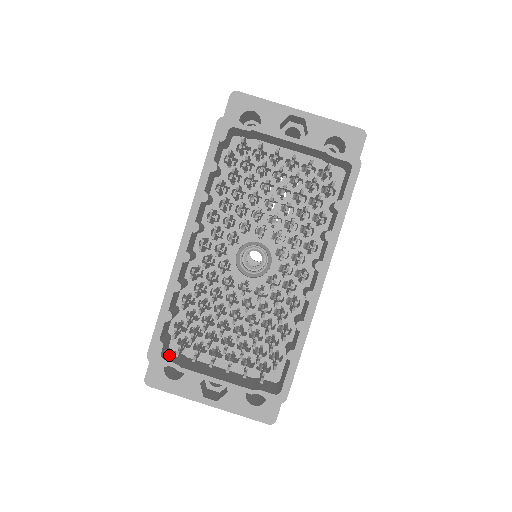
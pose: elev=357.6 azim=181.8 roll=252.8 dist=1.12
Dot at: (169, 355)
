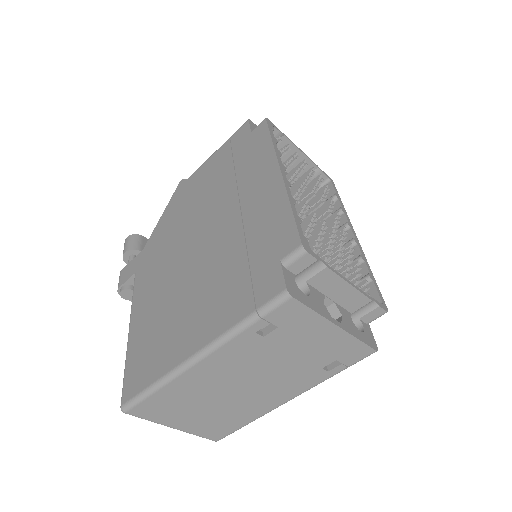
Dot at: occluded
